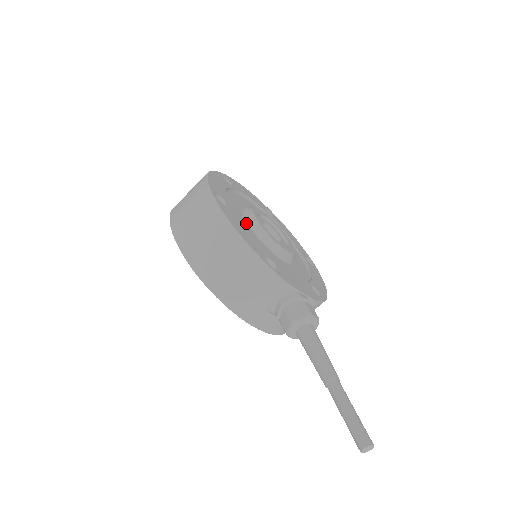
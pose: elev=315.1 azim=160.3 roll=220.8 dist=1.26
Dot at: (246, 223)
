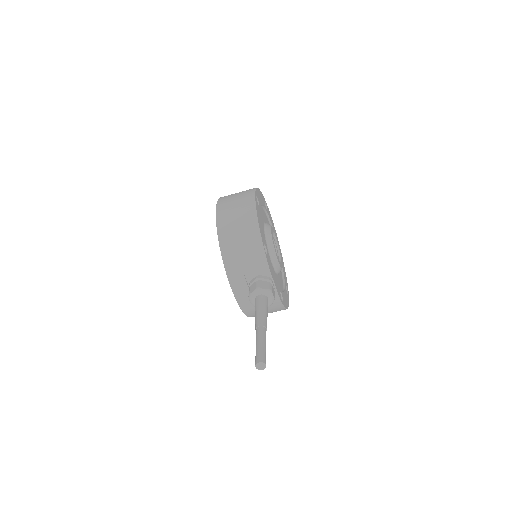
Dot at: (263, 227)
